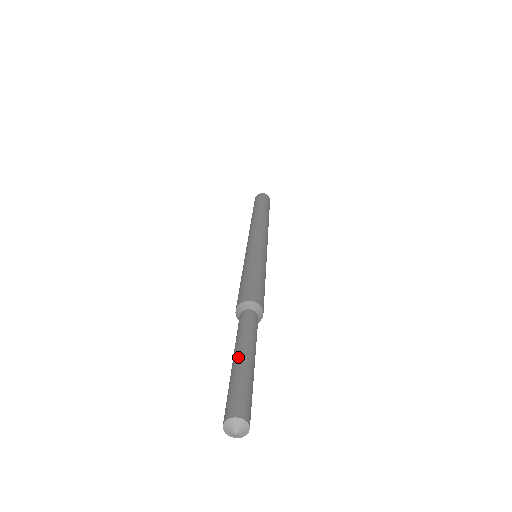
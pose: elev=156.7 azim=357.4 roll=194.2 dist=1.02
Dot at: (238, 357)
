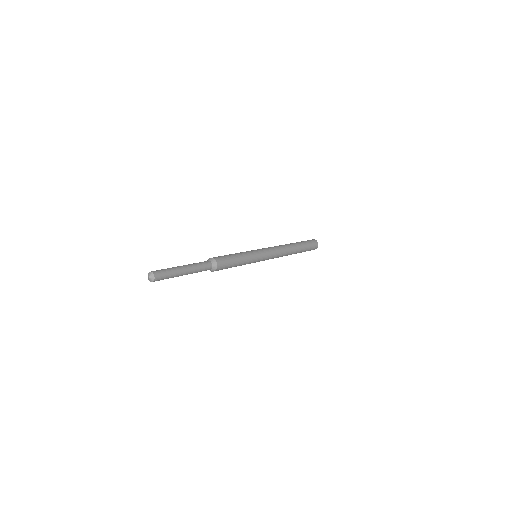
Dot at: (182, 267)
